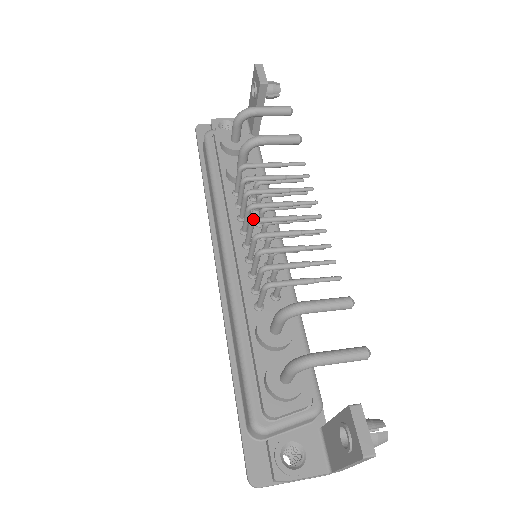
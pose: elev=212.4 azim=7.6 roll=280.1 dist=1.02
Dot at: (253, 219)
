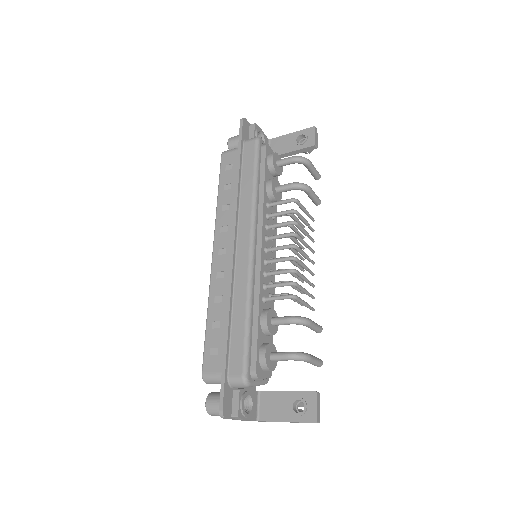
Dot at: (296, 245)
